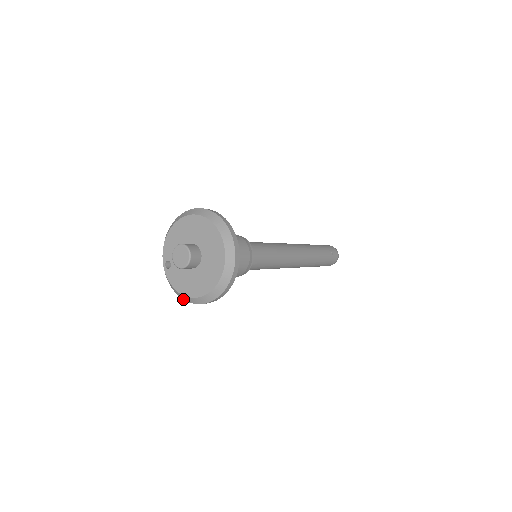
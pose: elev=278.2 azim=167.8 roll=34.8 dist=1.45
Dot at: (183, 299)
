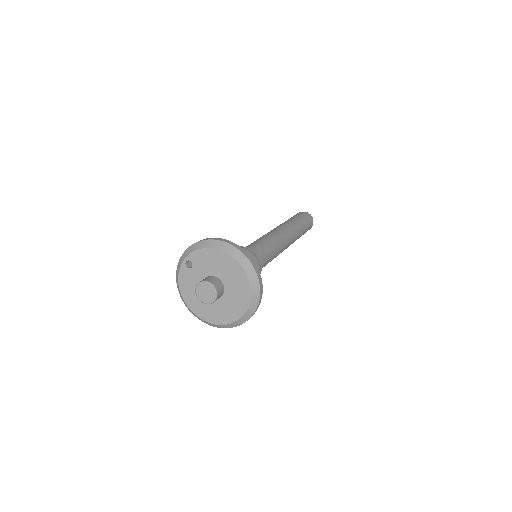
Dot at: (178, 290)
